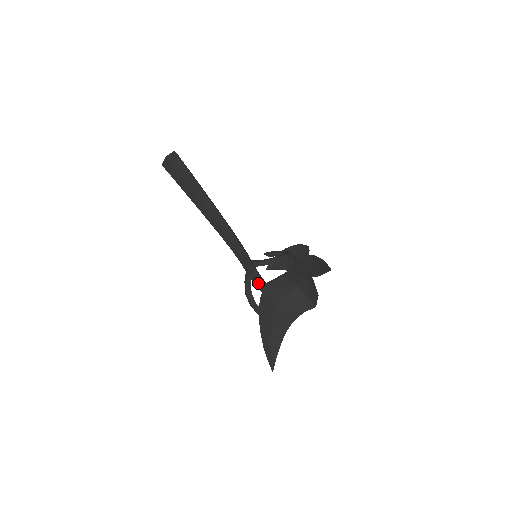
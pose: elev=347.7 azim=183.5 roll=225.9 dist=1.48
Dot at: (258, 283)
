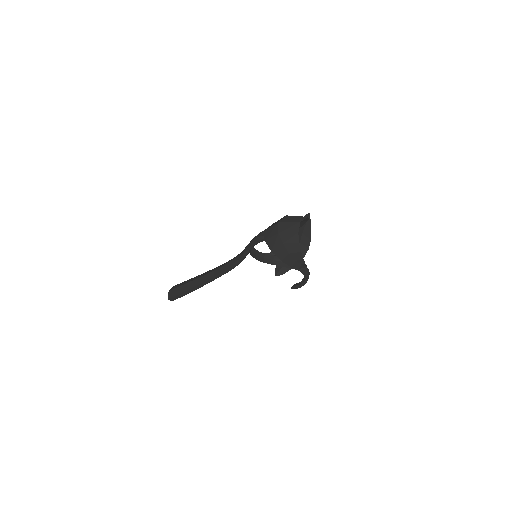
Dot at: (258, 238)
